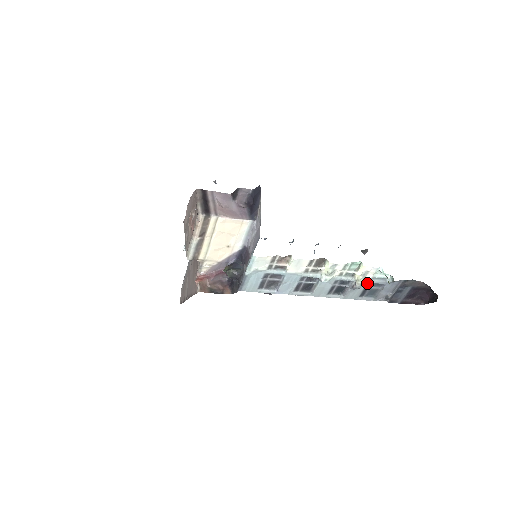
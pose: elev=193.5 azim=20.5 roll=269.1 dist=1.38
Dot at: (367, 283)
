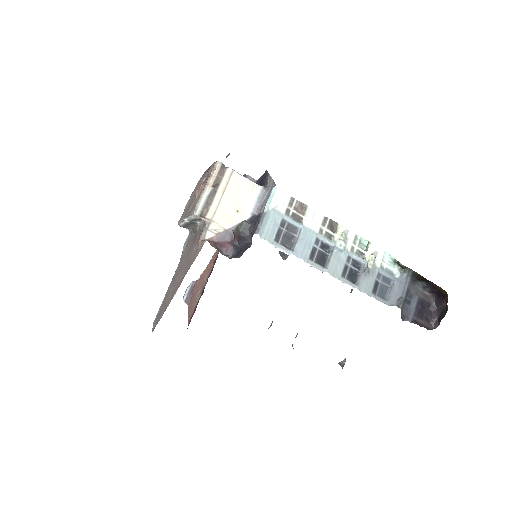
Dot at: (377, 272)
